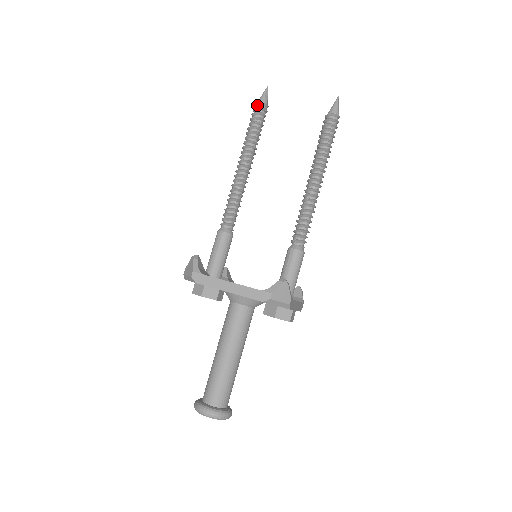
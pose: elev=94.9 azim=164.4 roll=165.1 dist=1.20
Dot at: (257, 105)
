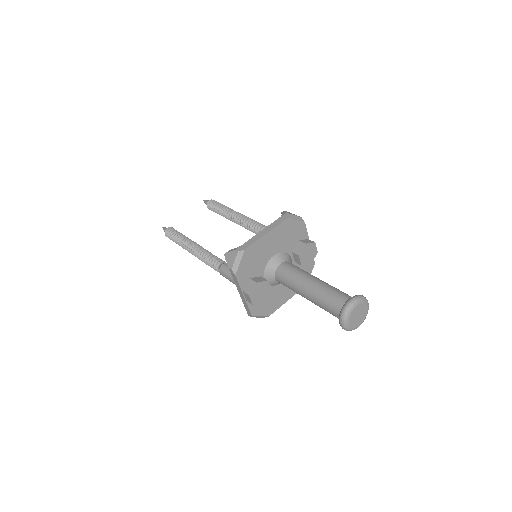
Dot at: (167, 231)
